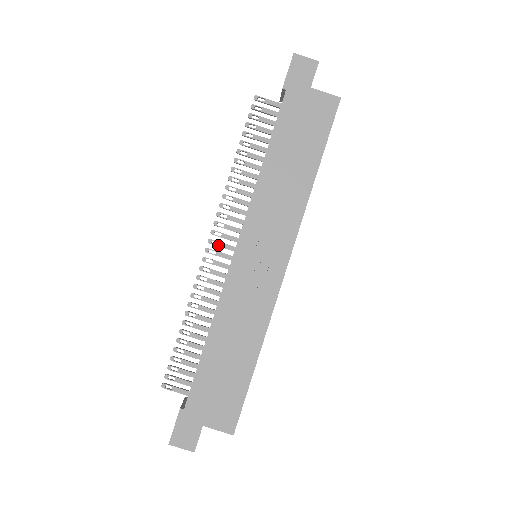
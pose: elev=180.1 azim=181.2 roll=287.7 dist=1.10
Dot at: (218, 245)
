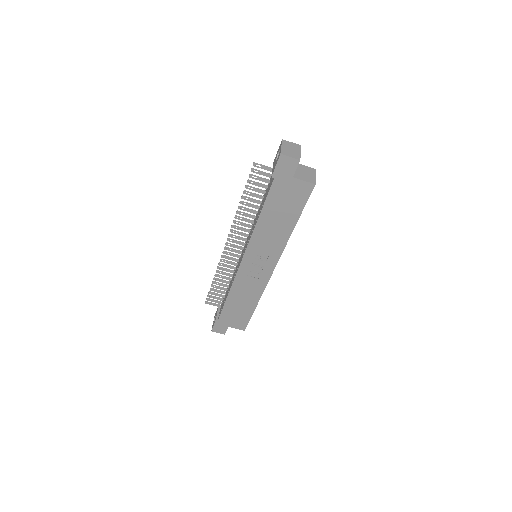
Dot at: (232, 246)
